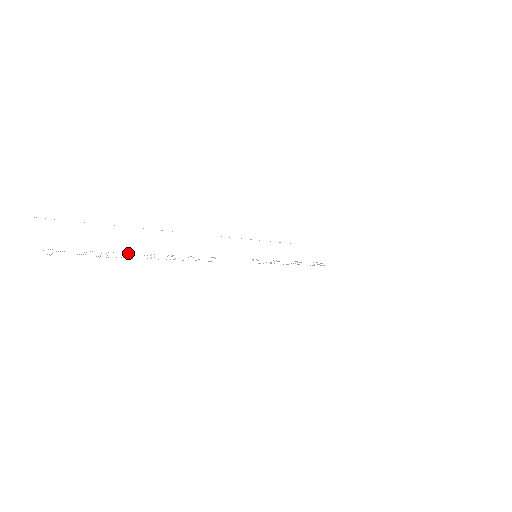
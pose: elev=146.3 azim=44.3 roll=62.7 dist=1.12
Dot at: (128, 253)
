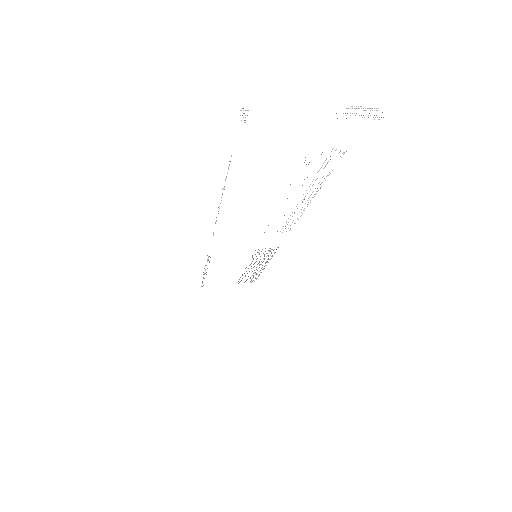
Dot at: occluded
